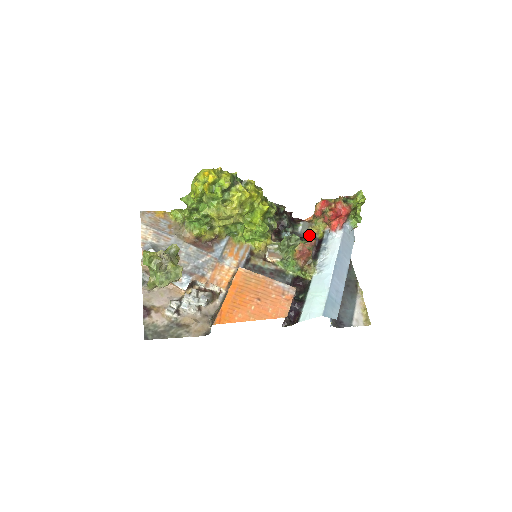
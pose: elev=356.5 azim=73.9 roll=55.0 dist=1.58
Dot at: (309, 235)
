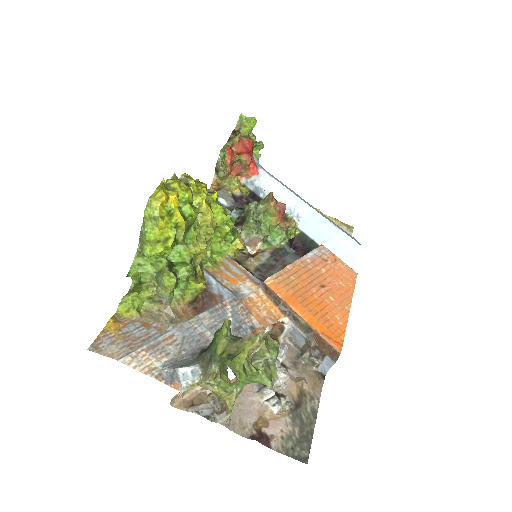
Dot at: (238, 200)
